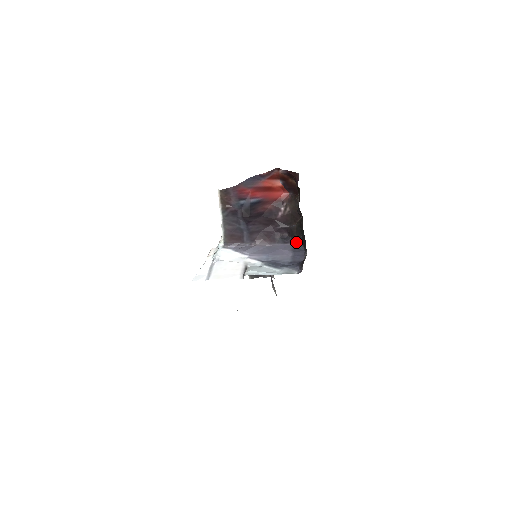
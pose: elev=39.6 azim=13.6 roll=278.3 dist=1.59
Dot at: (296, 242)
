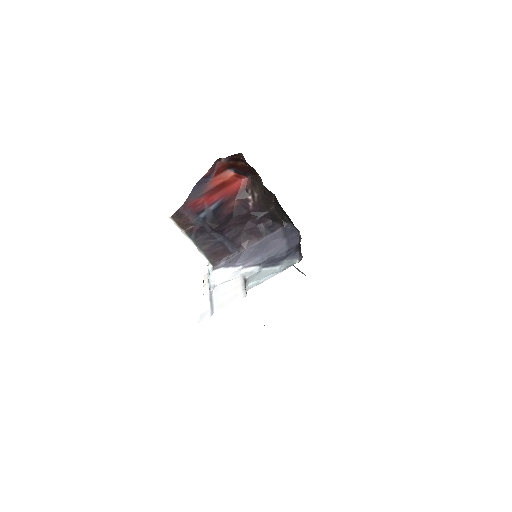
Dot at: (284, 224)
